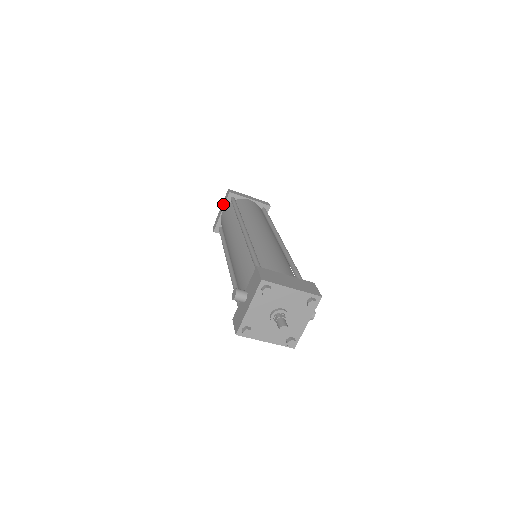
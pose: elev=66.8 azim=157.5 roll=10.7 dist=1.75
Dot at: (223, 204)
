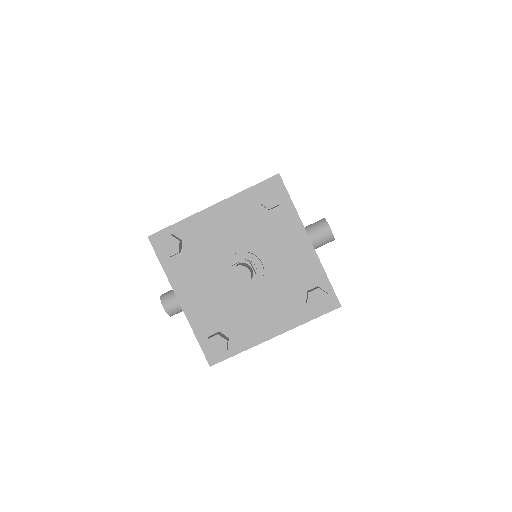
Dot at: occluded
